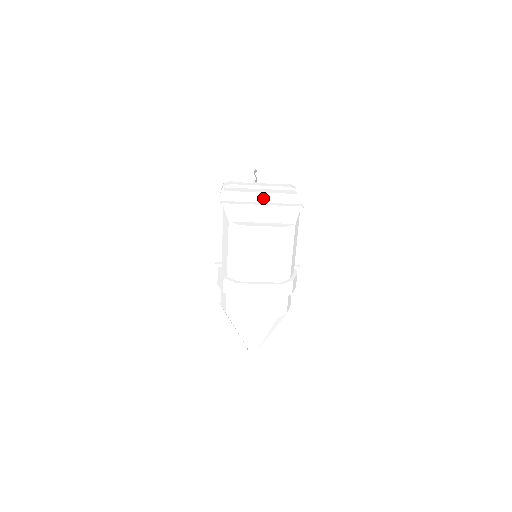
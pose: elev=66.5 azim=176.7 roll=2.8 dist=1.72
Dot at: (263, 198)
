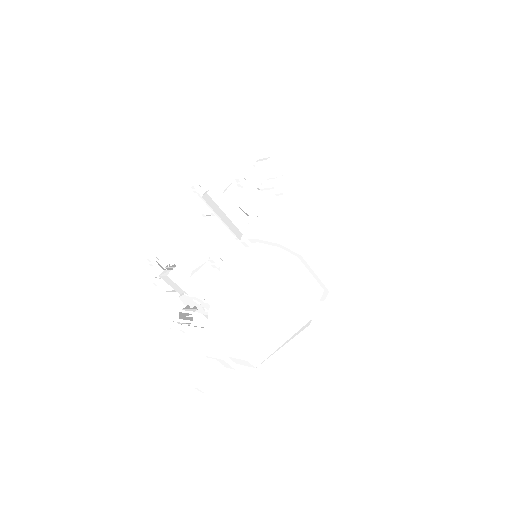
Dot at: occluded
